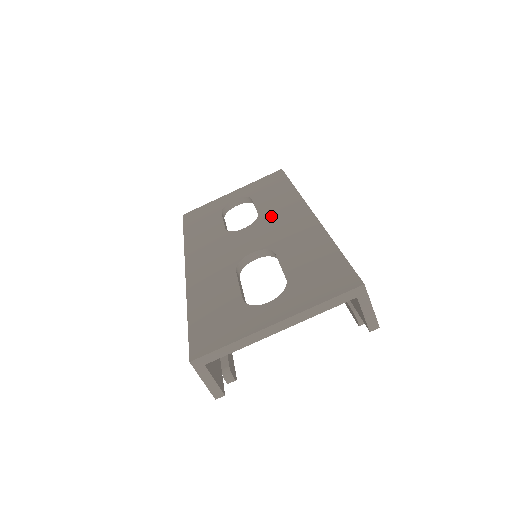
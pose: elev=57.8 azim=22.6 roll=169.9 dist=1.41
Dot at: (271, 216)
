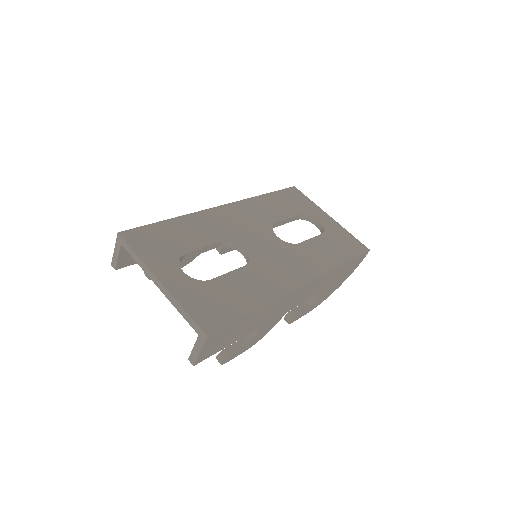
Dot at: (295, 254)
